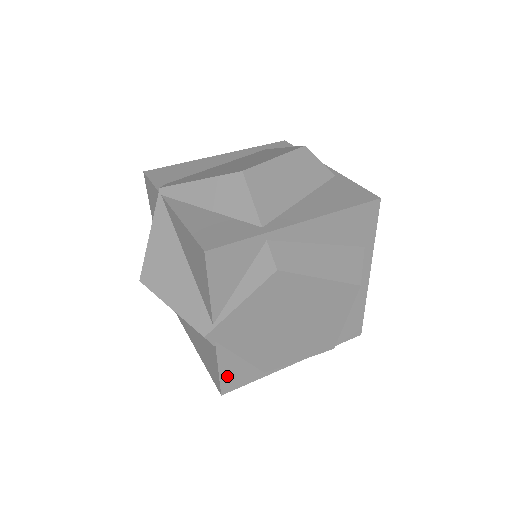
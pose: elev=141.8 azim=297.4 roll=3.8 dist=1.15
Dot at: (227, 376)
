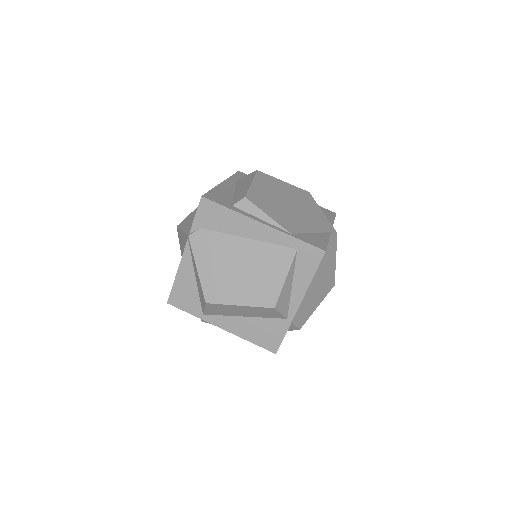
Dot at: occluded
